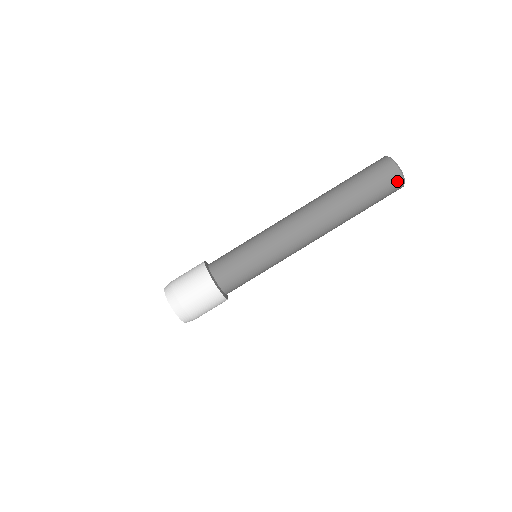
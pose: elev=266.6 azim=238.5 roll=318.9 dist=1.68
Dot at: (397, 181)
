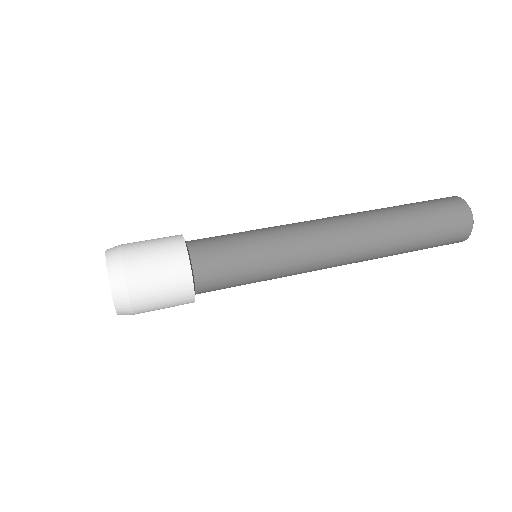
Dot at: (465, 228)
